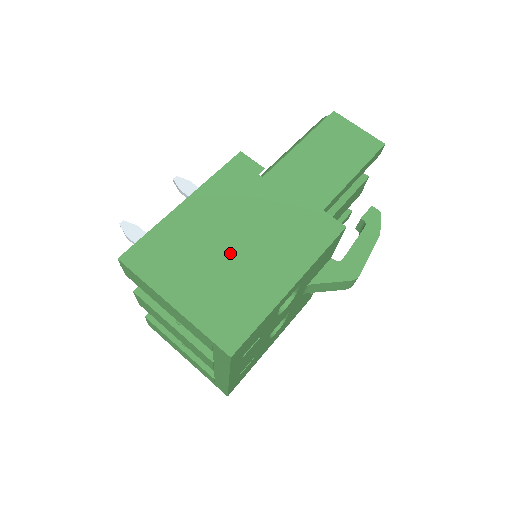
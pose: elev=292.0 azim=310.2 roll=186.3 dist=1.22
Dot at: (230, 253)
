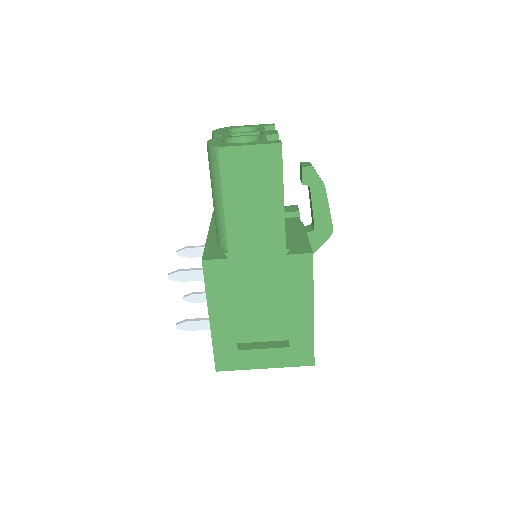
Dot at: (260, 314)
